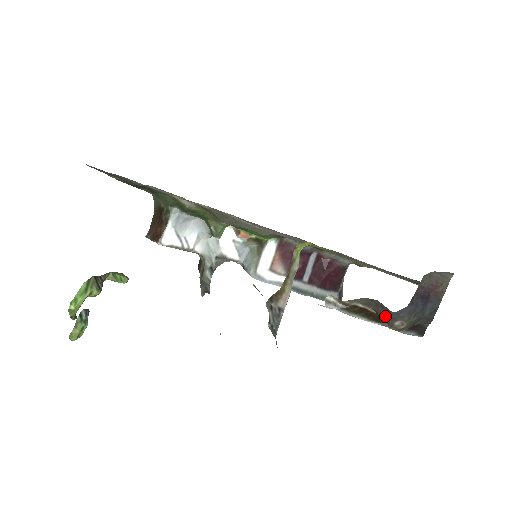
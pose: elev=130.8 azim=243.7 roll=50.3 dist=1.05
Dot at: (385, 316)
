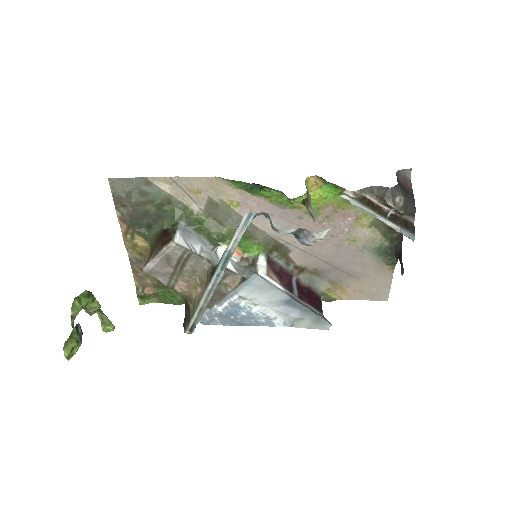
Dot at: (387, 195)
